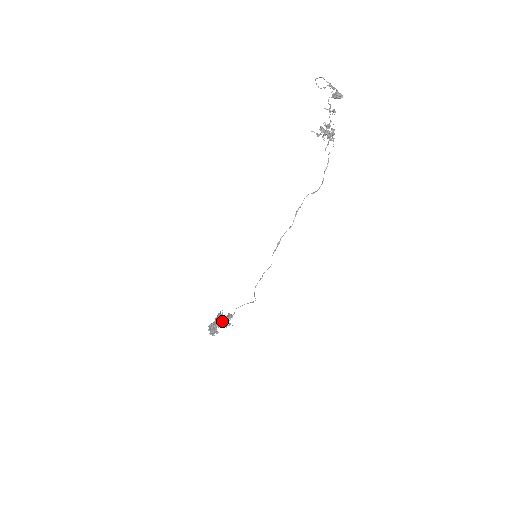
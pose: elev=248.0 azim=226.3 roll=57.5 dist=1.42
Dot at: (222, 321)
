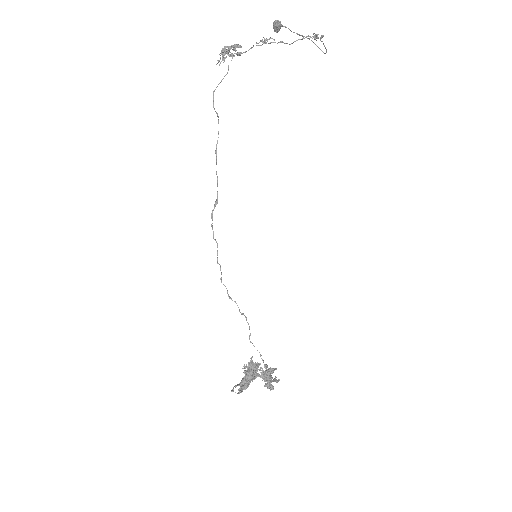
Dot at: (248, 371)
